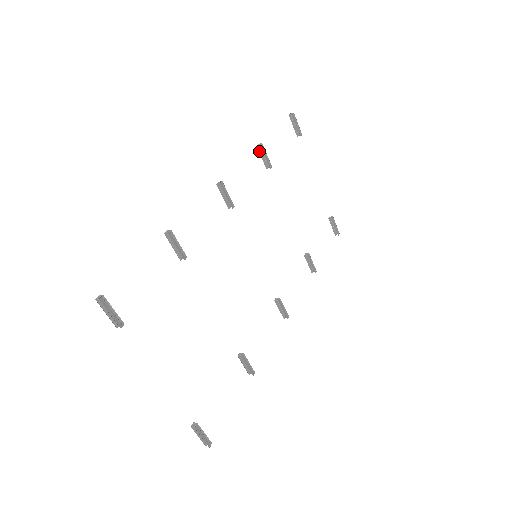
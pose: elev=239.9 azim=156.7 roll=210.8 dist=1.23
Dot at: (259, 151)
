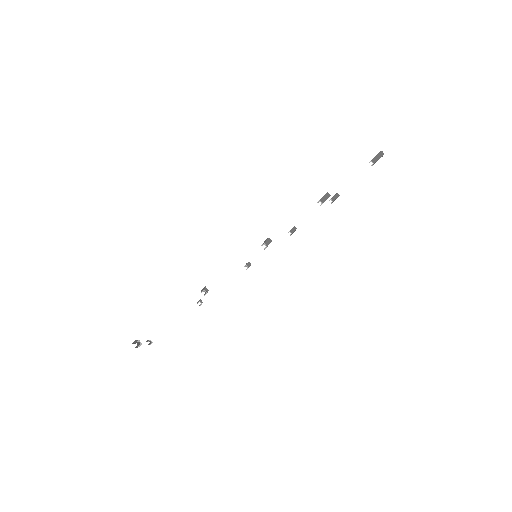
Dot at: occluded
